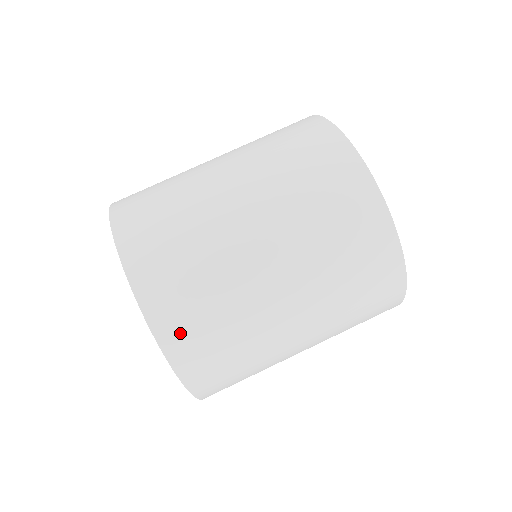
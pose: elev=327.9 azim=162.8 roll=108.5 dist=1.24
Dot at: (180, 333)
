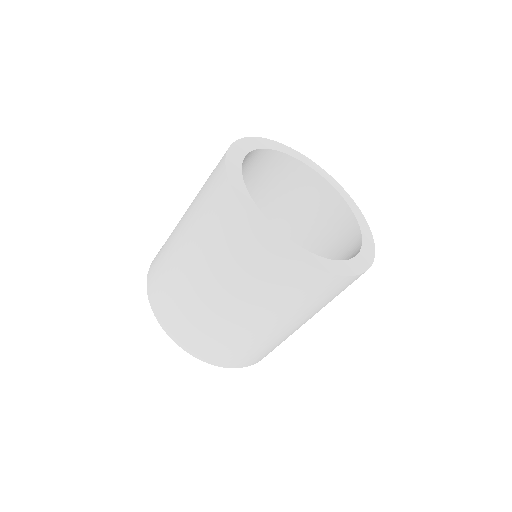
Dot at: (160, 306)
